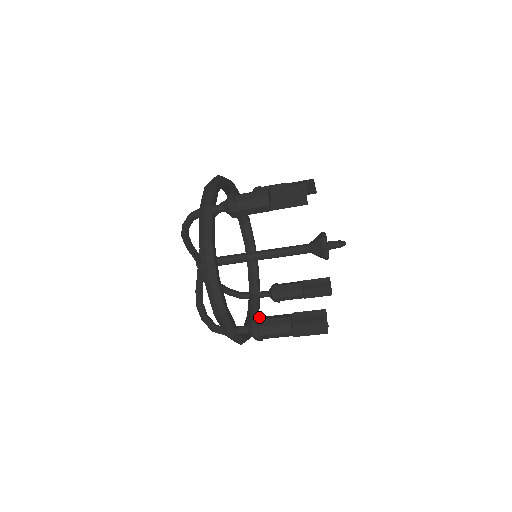
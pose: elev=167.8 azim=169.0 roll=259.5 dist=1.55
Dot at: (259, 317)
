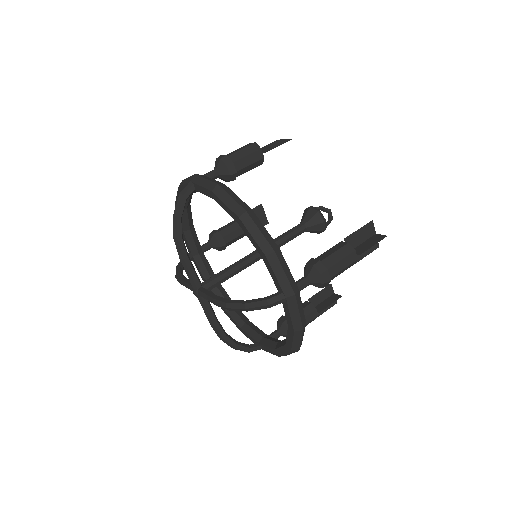
Dot at: occluded
